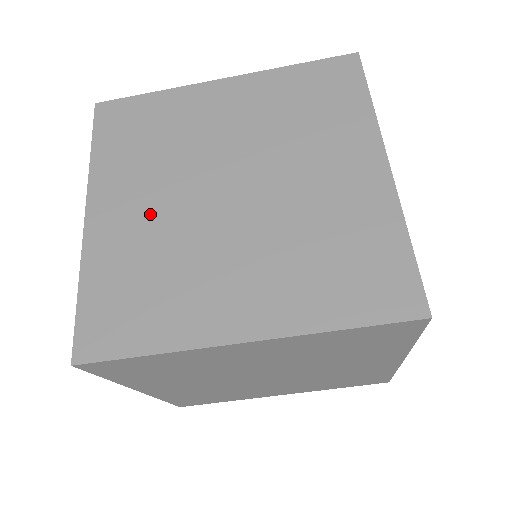
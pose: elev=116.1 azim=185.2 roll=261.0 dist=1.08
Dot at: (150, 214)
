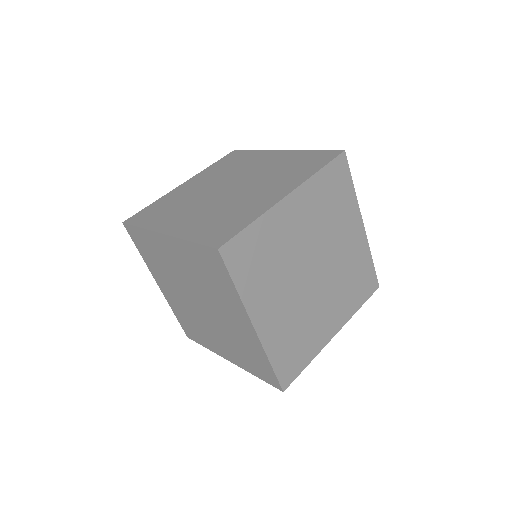
Dot at: (285, 307)
